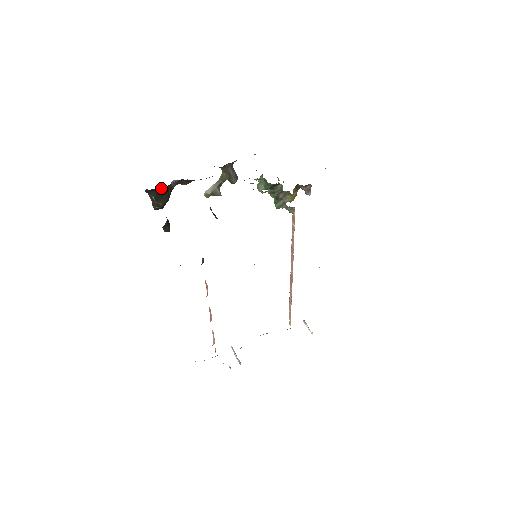
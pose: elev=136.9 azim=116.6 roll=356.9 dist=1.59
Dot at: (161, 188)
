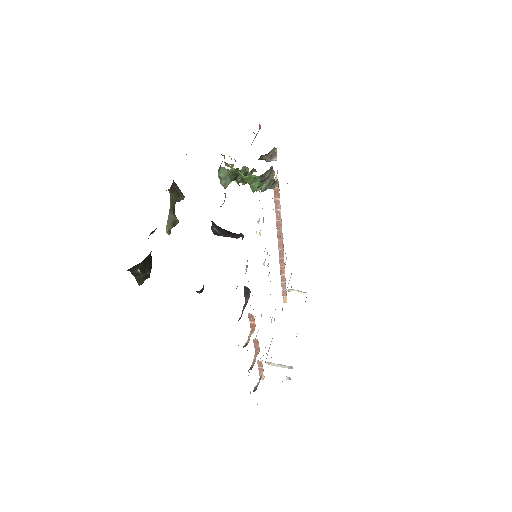
Dot at: (151, 251)
